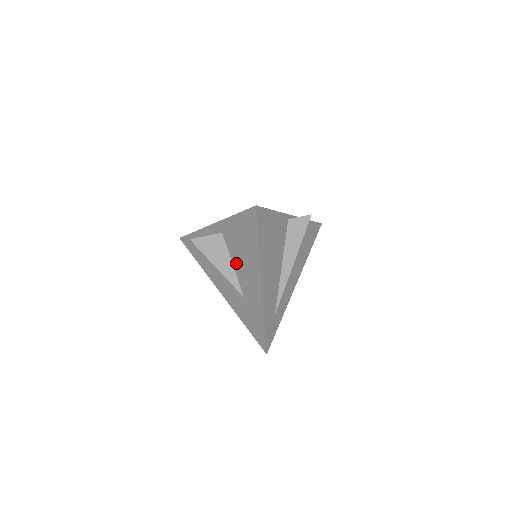
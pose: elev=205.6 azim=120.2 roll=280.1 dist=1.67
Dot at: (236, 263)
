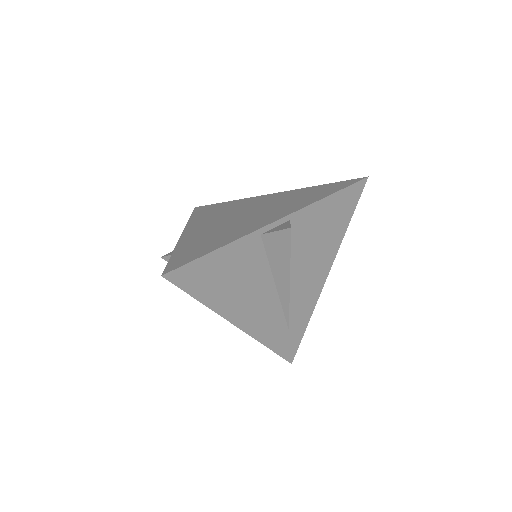
Dot at: occluded
